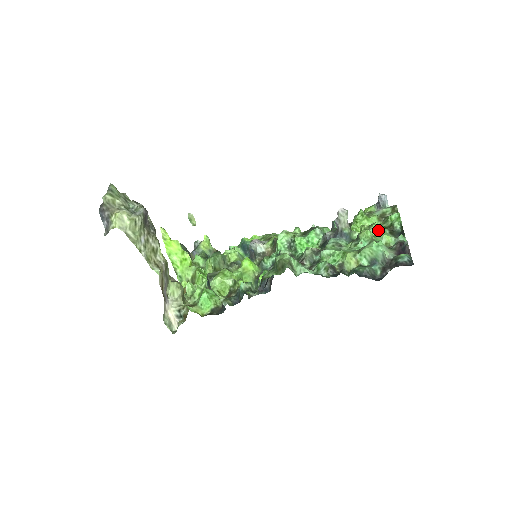
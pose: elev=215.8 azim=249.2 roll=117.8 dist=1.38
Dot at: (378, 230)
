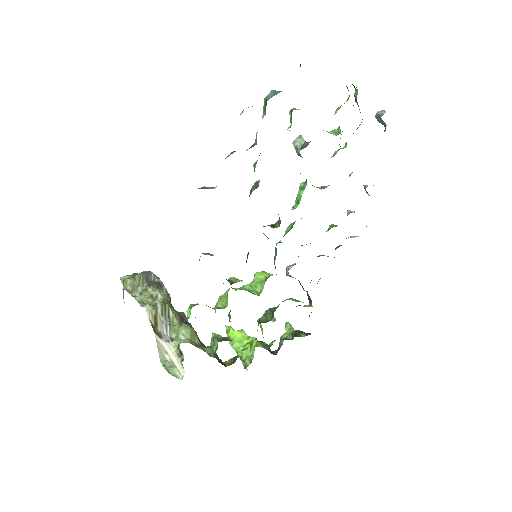
Dot at: occluded
